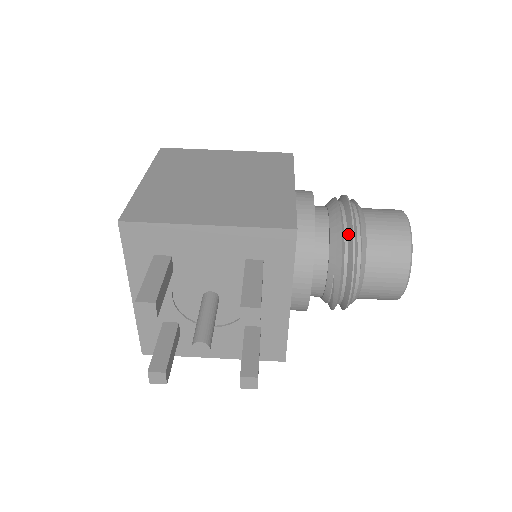
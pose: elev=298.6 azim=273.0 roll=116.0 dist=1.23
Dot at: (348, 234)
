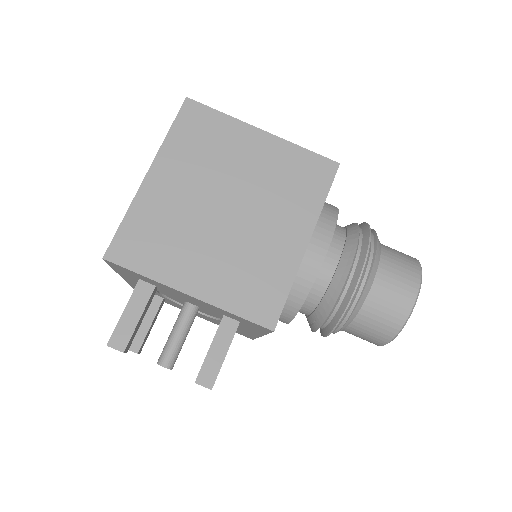
Dot at: (342, 303)
